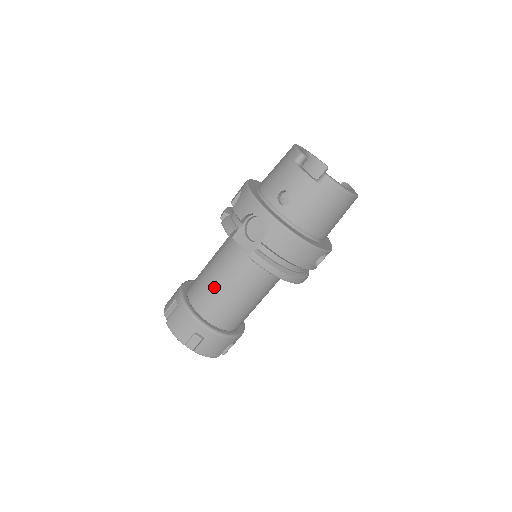
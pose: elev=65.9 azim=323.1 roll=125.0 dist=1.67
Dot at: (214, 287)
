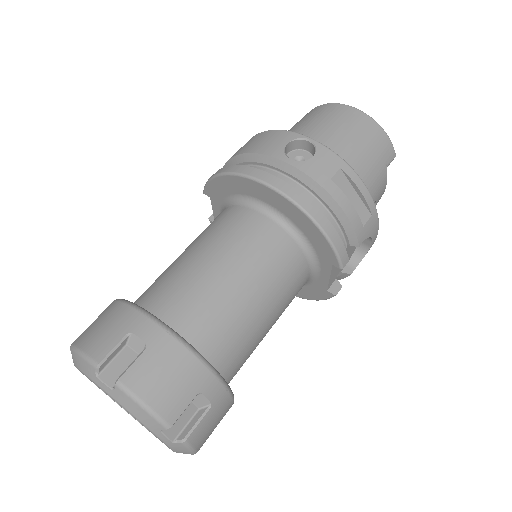
Dot at: occluded
